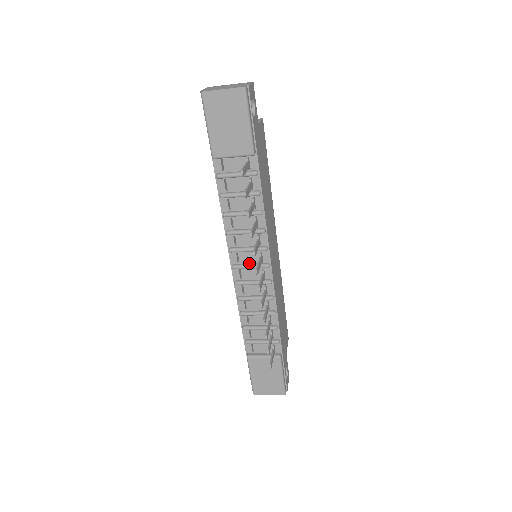
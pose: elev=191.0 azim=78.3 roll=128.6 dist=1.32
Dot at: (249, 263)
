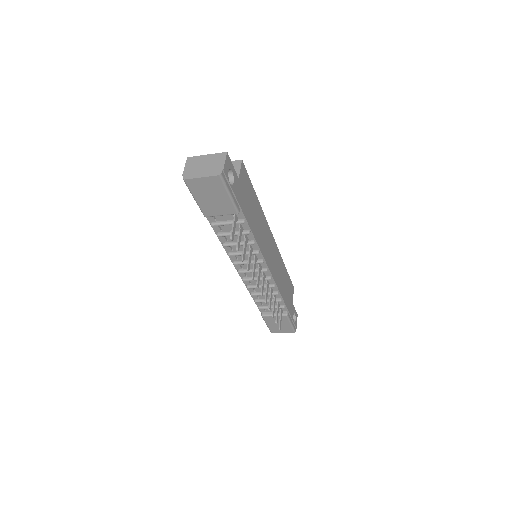
Dot at: (251, 268)
